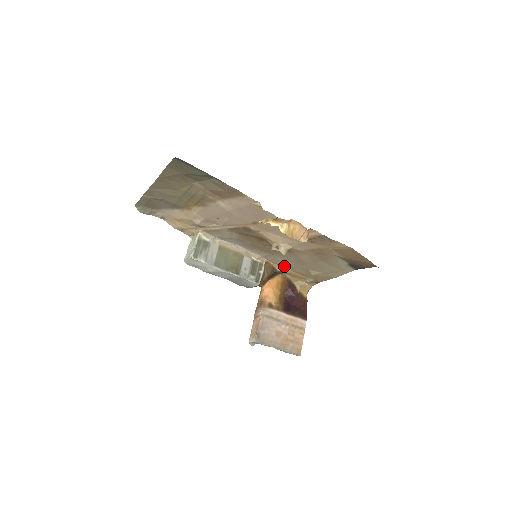
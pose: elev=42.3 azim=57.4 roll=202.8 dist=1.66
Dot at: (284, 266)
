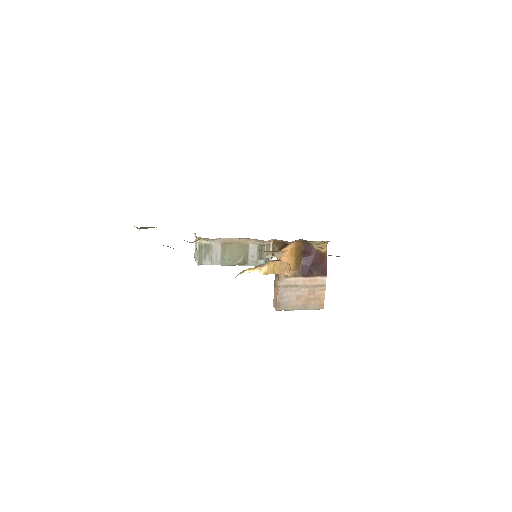
Dot at: occluded
